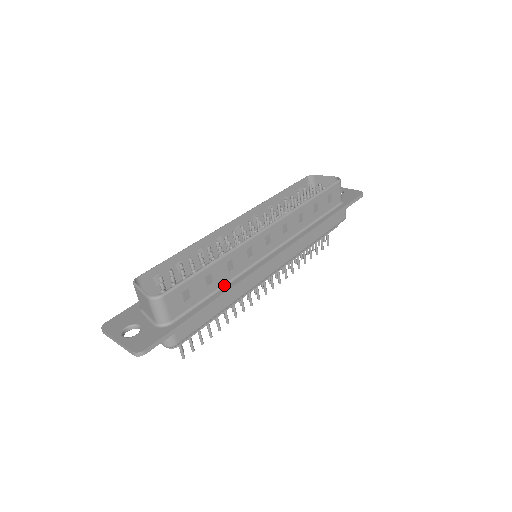
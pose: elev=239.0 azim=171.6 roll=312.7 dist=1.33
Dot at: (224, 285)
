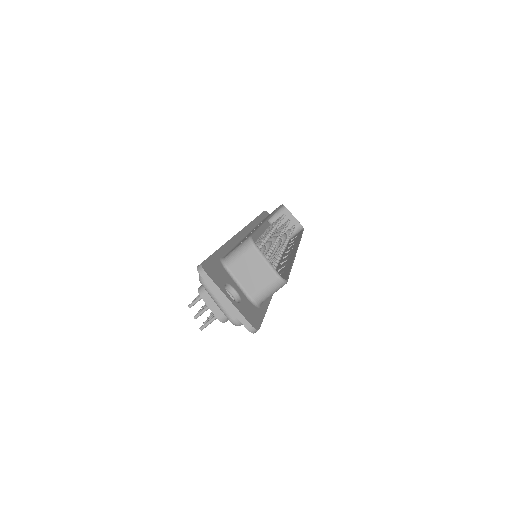
Dot at: occluded
